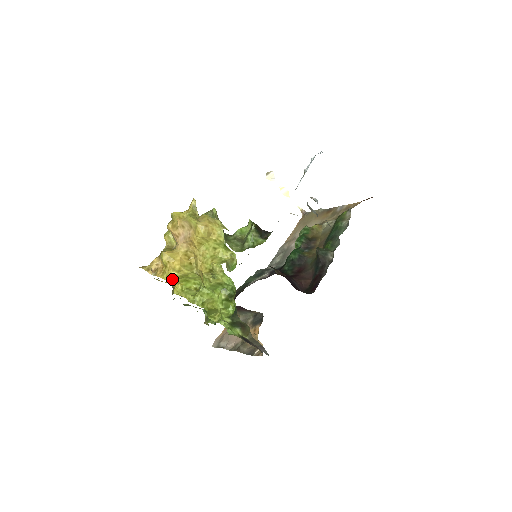
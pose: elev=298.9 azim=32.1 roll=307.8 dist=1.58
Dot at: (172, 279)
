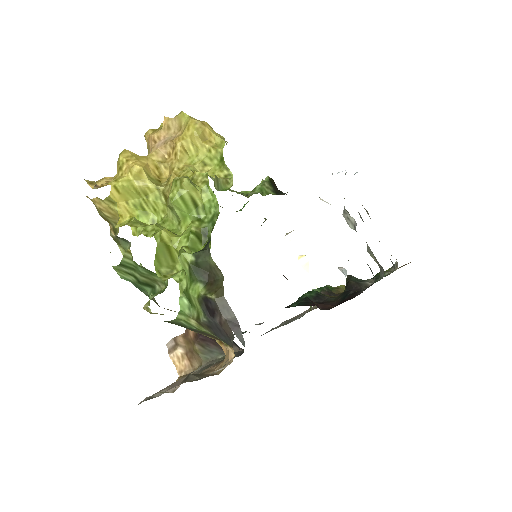
Dot at: (122, 186)
